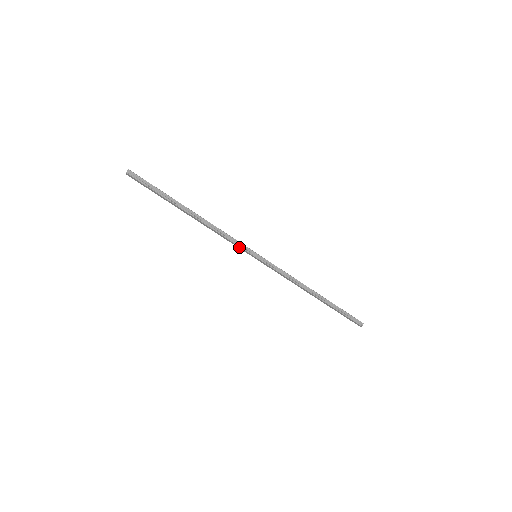
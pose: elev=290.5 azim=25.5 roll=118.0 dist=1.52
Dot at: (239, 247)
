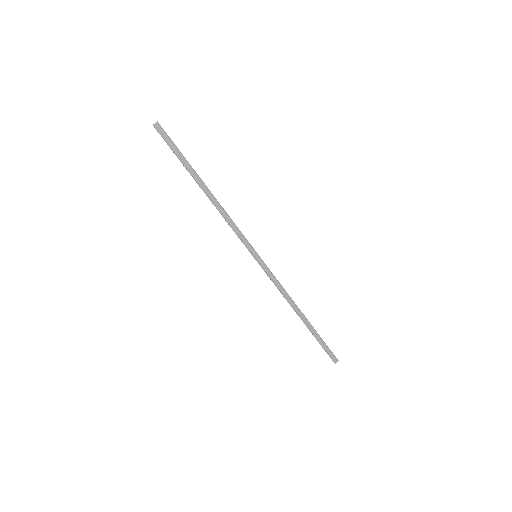
Dot at: (244, 240)
